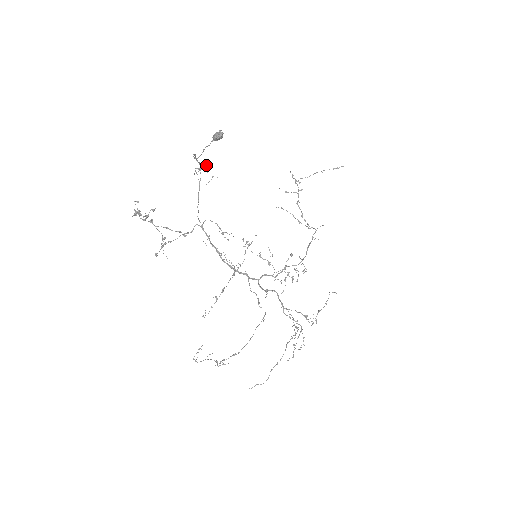
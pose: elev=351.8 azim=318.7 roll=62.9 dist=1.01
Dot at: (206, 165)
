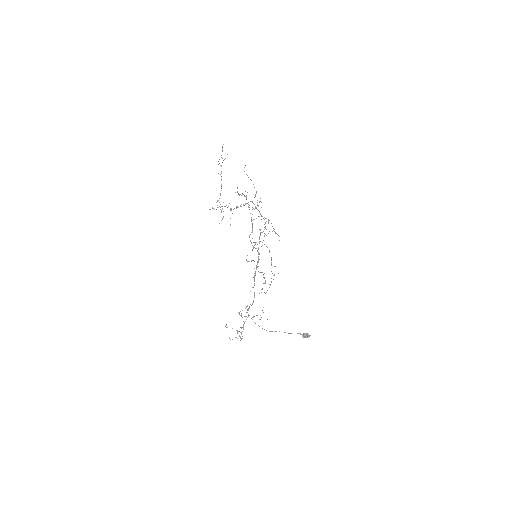
Dot at: occluded
